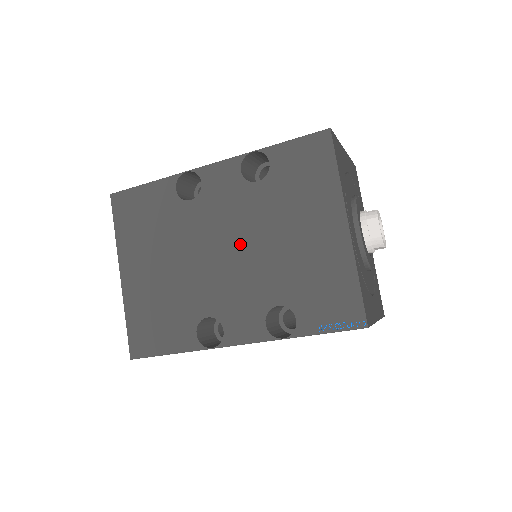
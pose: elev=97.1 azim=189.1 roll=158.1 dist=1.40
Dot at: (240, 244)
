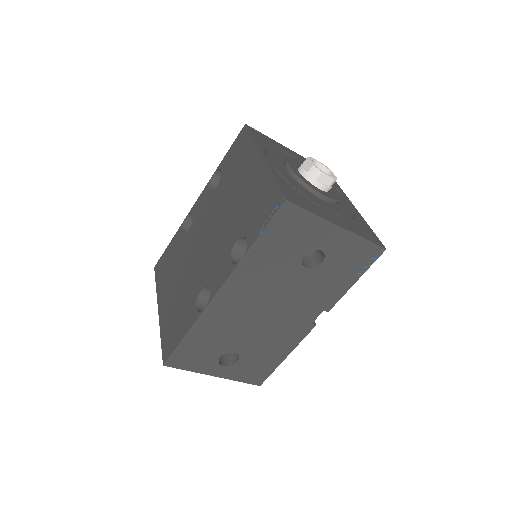
Dot at: (213, 227)
